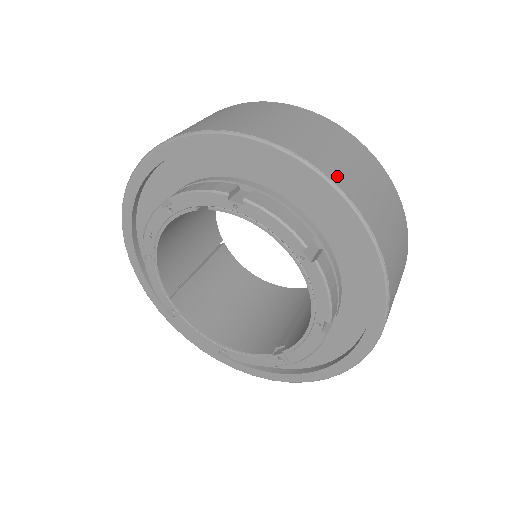
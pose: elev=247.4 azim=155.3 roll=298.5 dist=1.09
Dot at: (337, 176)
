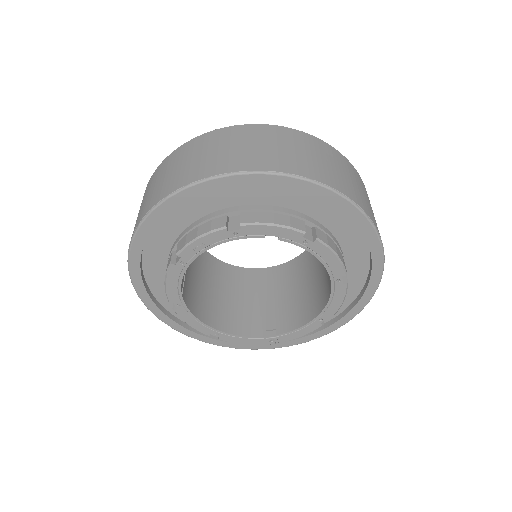
Dot at: (376, 225)
